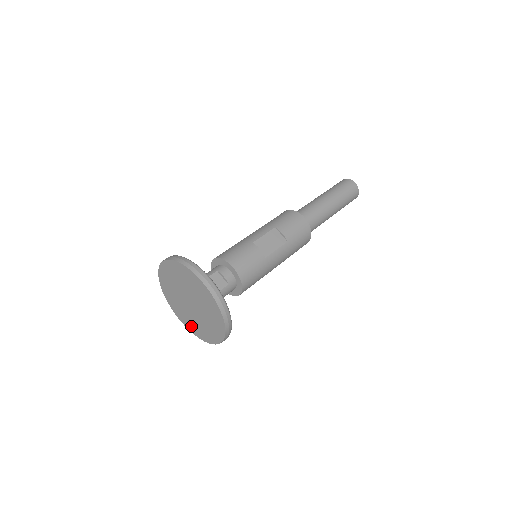
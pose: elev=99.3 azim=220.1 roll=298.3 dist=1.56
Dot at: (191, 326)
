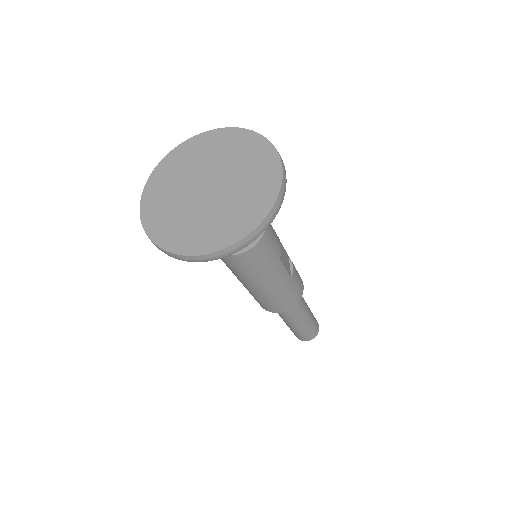
Dot at: (158, 219)
